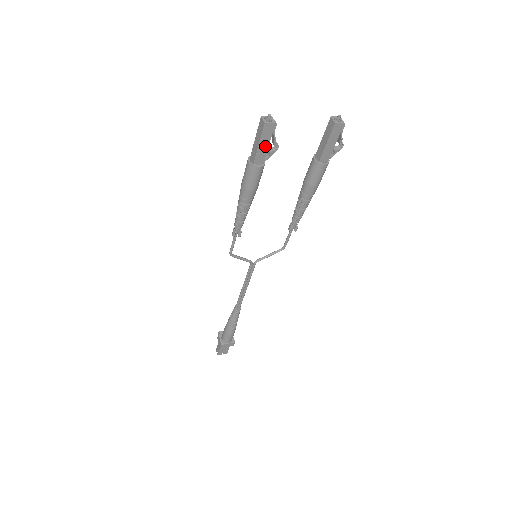
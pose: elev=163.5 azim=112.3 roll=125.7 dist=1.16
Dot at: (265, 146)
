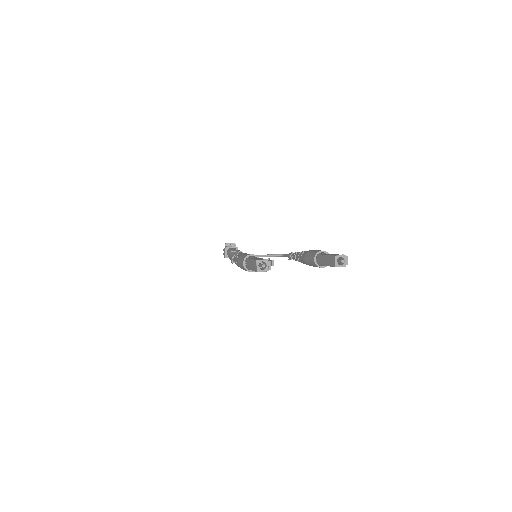
Dot at: occluded
